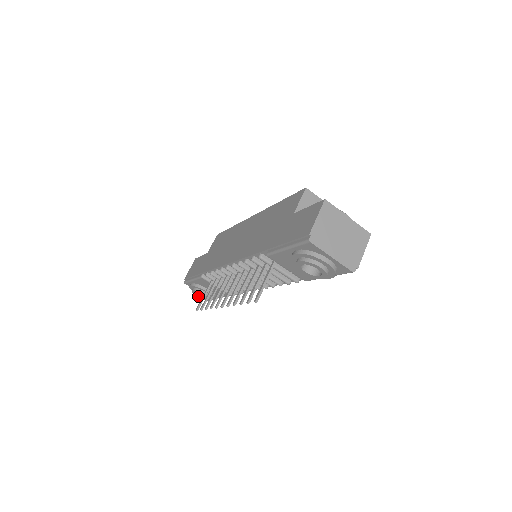
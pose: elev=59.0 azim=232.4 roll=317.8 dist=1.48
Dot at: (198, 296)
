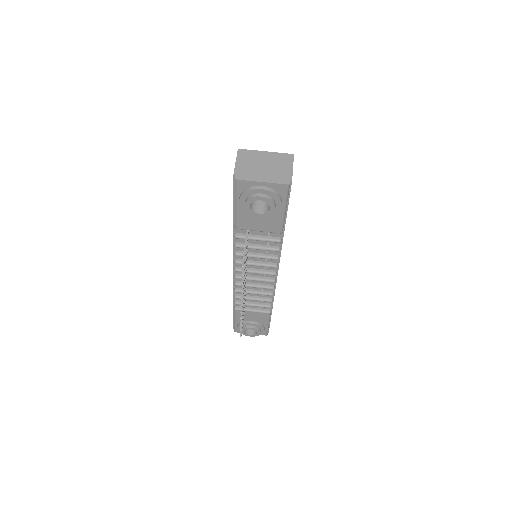
Dot at: (250, 336)
